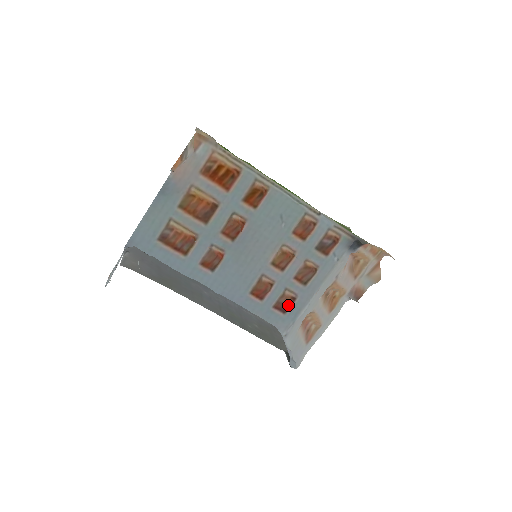
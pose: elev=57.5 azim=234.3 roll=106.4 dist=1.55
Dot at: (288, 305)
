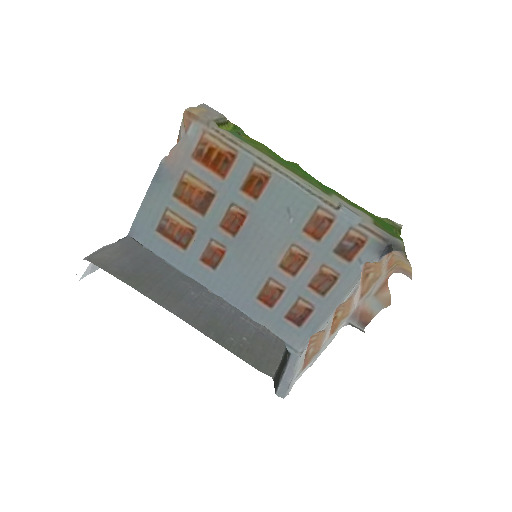
Dot at: (302, 317)
